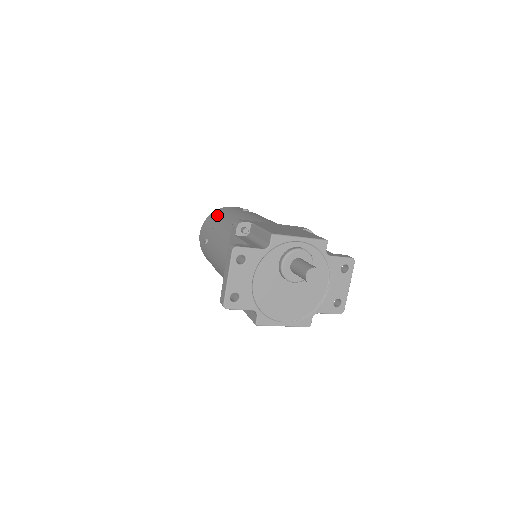
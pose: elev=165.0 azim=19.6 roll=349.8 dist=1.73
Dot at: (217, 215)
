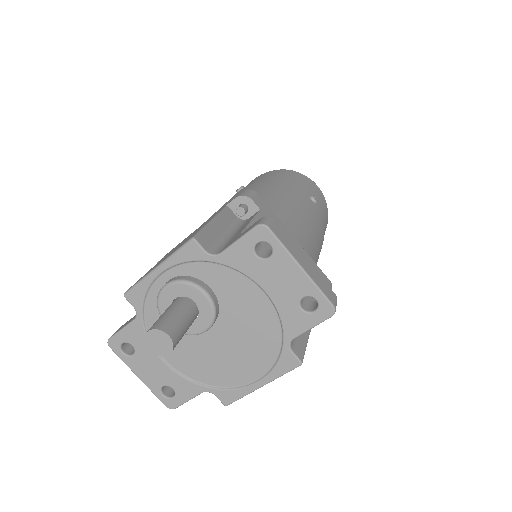
Dot at: occluded
